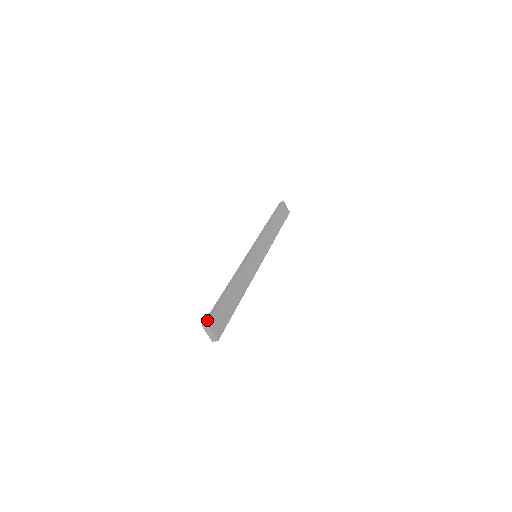
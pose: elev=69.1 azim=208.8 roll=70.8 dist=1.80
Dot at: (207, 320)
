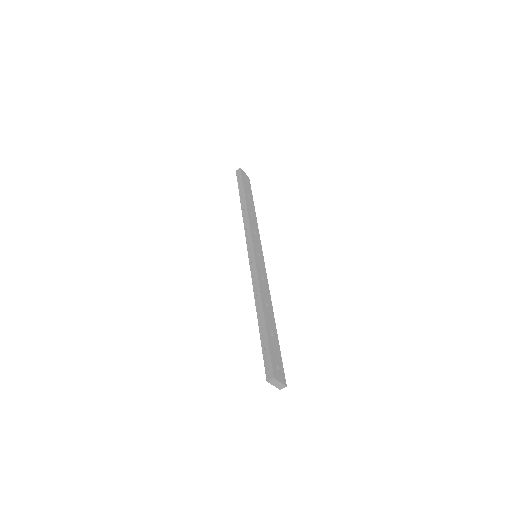
Dot at: (269, 372)
